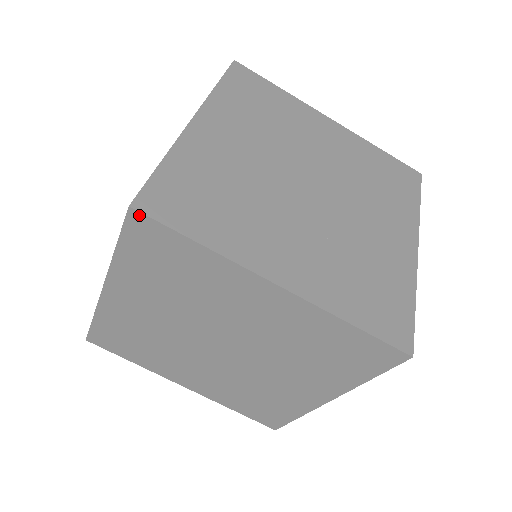
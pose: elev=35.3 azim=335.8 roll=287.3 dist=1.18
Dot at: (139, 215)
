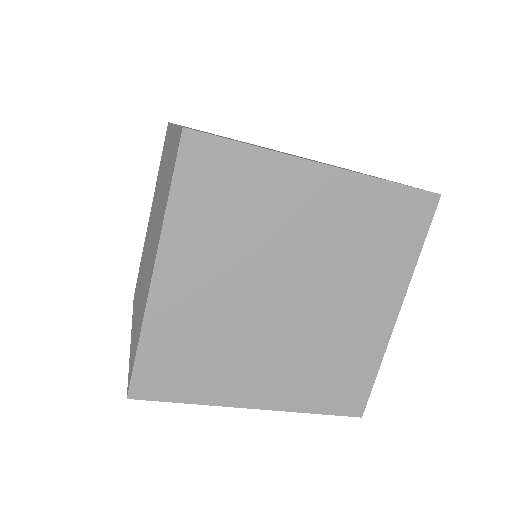
Dot at: (193, 134)
